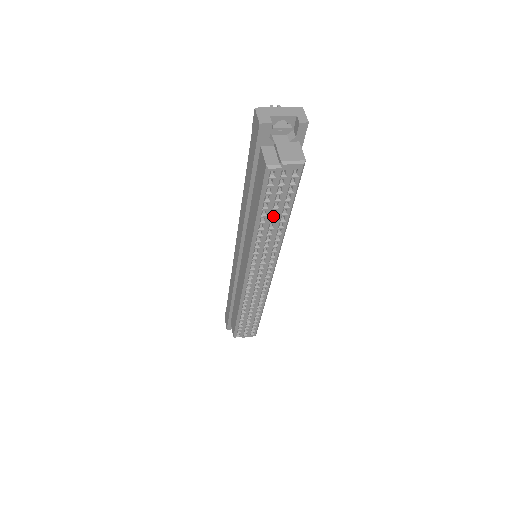
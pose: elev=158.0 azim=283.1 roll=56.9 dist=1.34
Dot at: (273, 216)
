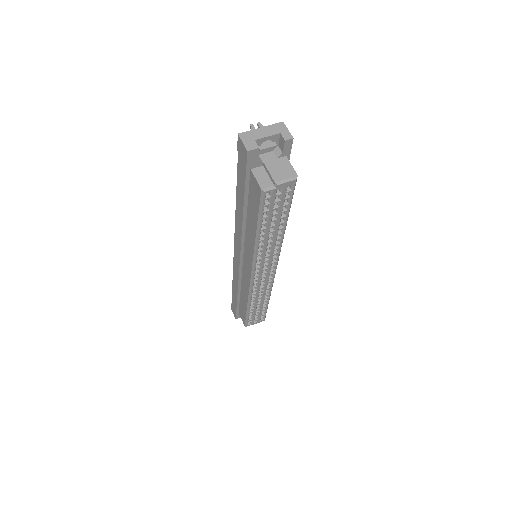
Dot at: occluded
